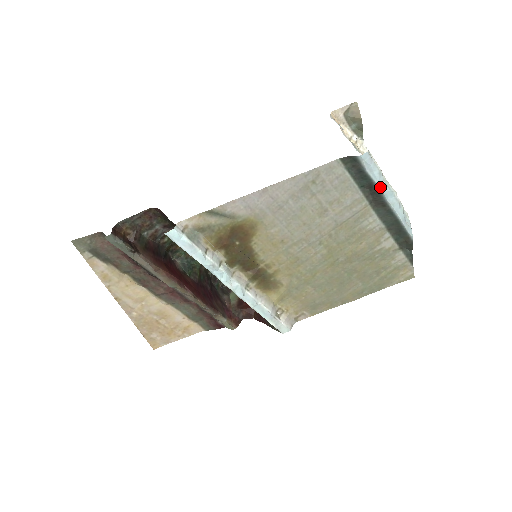
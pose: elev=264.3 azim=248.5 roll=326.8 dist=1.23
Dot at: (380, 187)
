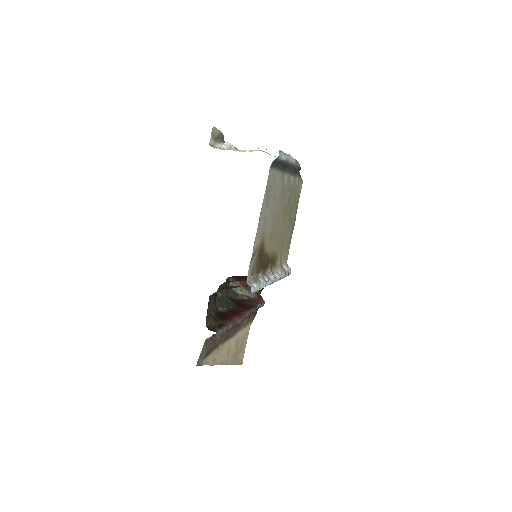
Dot at: (287, 160)
